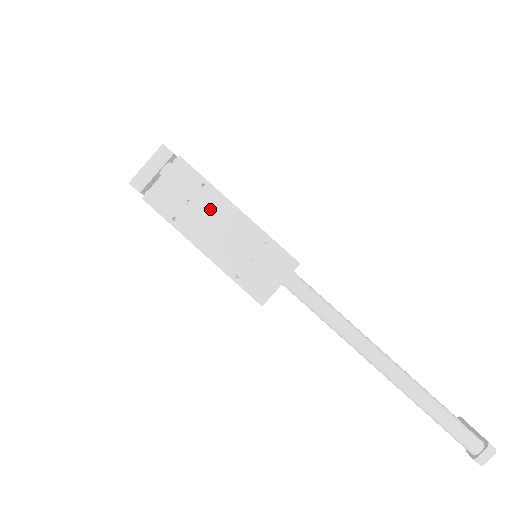
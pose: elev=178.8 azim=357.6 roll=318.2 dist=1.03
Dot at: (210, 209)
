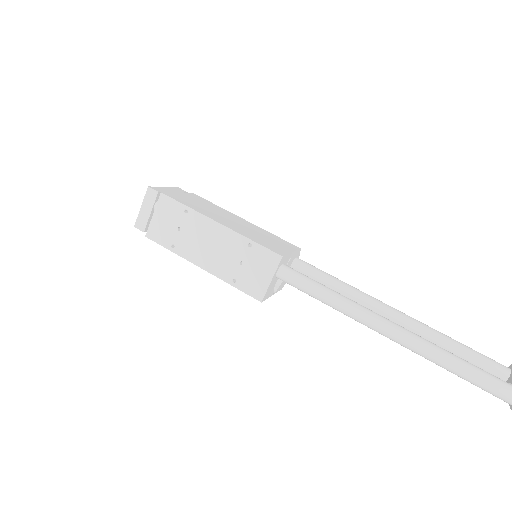
Dot at: (197, 230)
